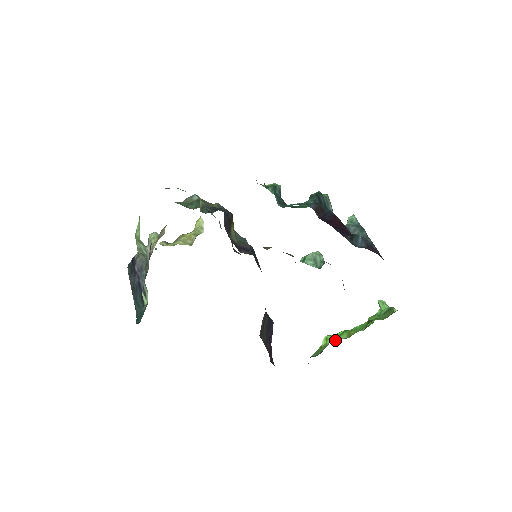
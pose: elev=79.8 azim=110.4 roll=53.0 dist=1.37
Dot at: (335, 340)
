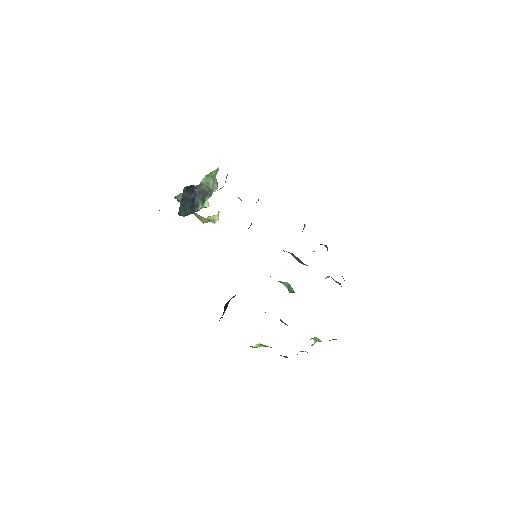
Dot at: occluded
